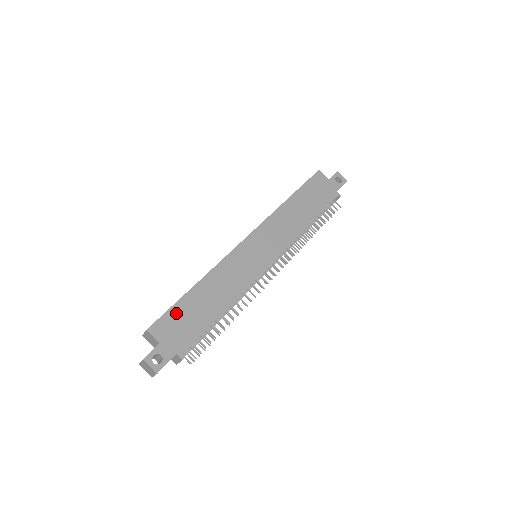
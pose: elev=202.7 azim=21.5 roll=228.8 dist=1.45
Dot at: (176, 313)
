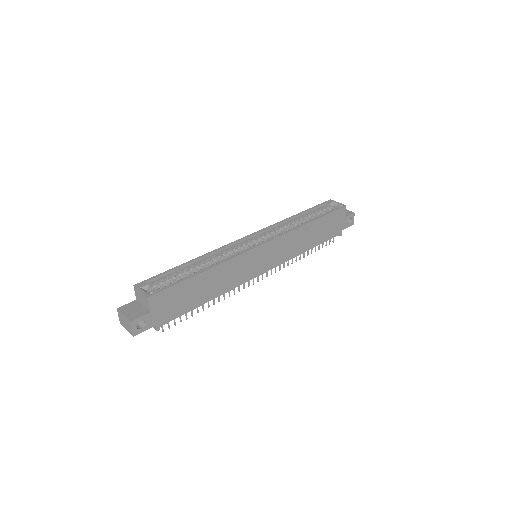
Dot at: (177, 291)
